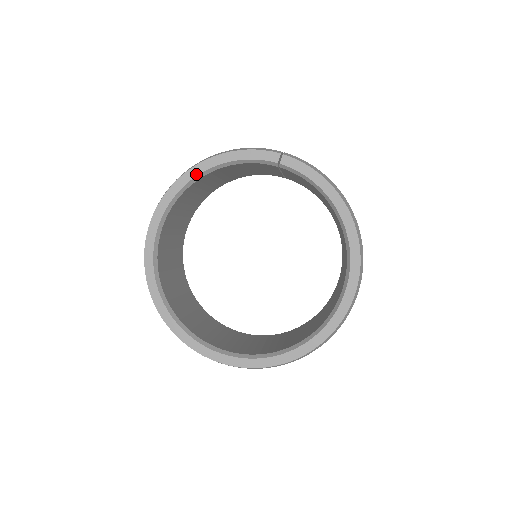
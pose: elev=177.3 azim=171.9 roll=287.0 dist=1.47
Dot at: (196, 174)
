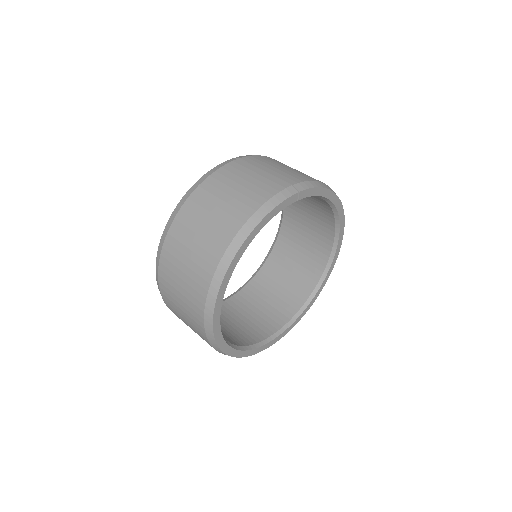
Dot at: (240, 256)
